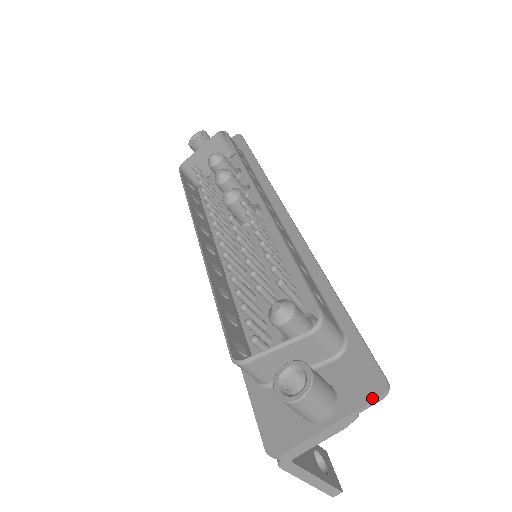
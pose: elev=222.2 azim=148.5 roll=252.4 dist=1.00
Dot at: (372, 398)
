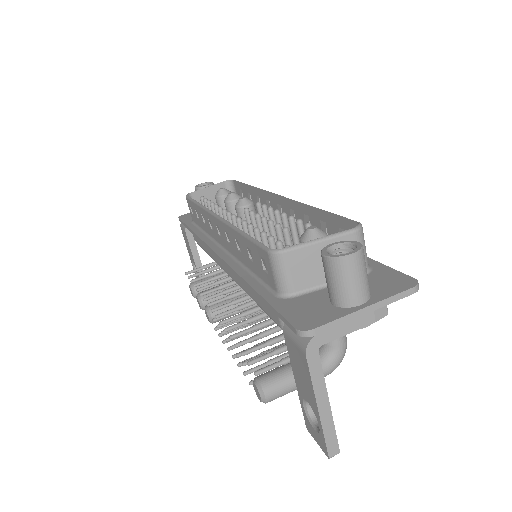
Dot at: (406, 288)
